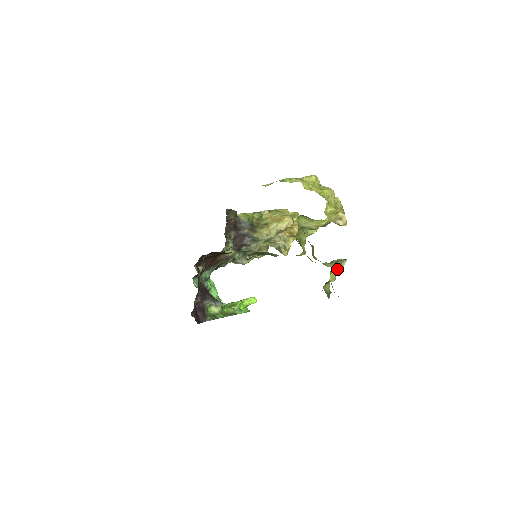
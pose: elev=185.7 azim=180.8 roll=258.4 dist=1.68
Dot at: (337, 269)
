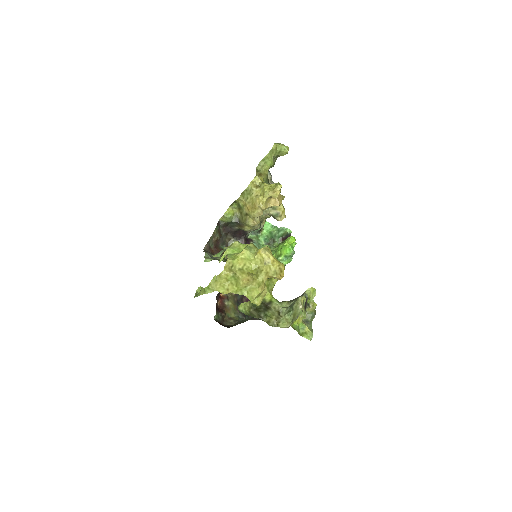
Dot at: (299, 315)
